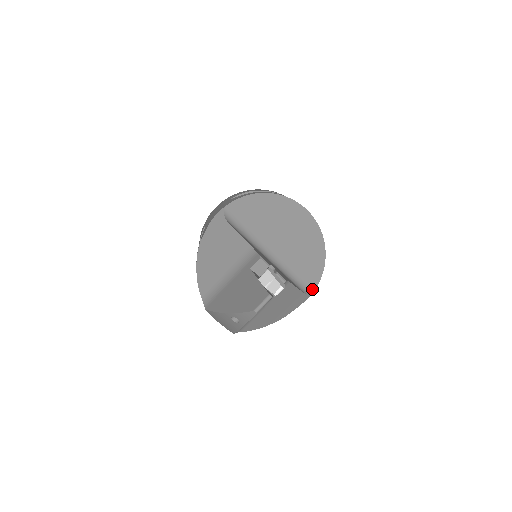
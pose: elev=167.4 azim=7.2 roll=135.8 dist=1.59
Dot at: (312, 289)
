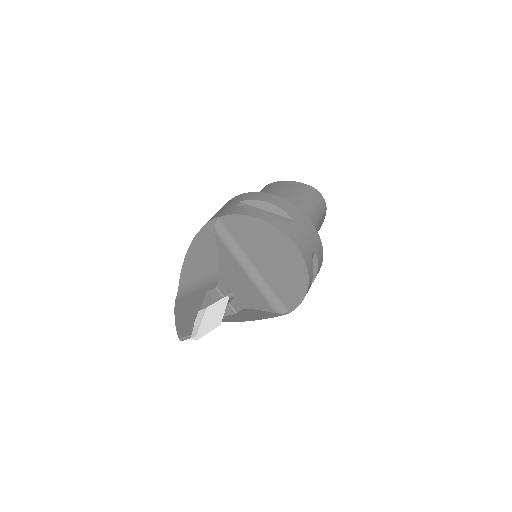
Dot at: (288, 311)
